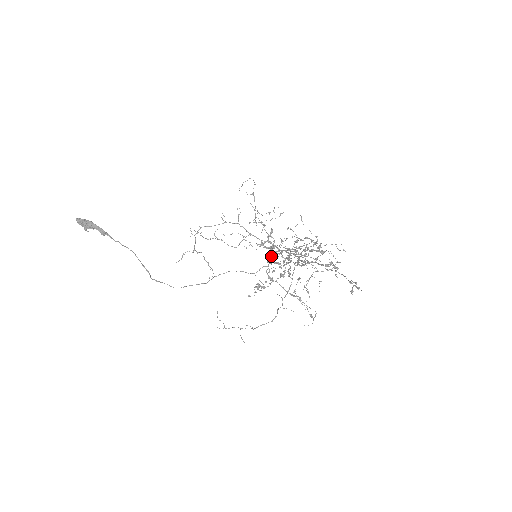
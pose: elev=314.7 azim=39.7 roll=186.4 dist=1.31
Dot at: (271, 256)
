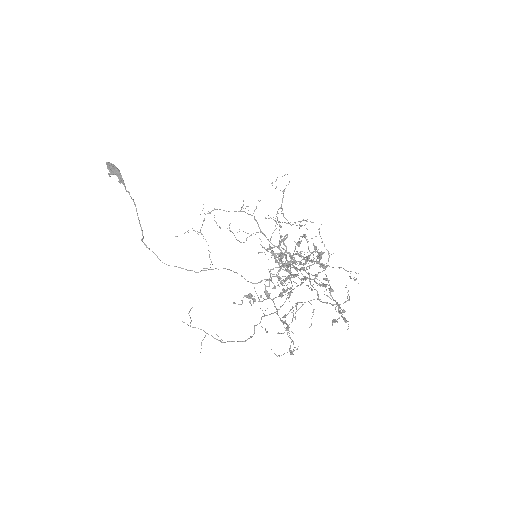
Dot at: (276, 267)
